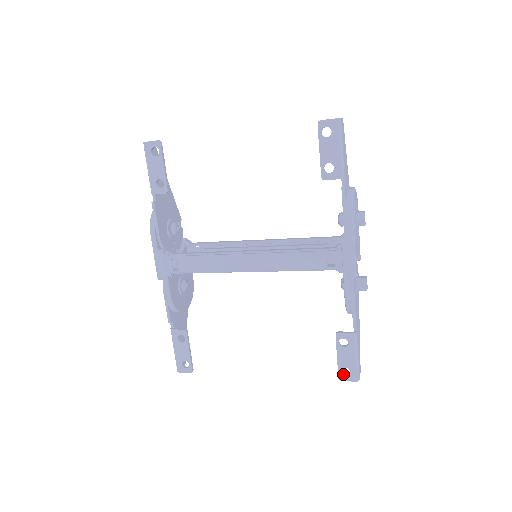
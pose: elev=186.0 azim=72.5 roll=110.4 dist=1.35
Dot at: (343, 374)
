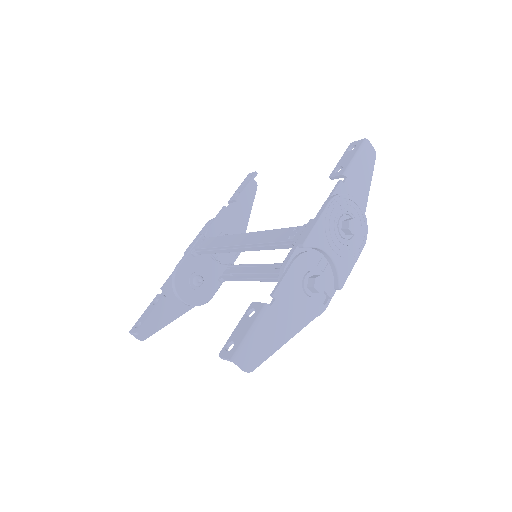
Dot at: (227, 350)
